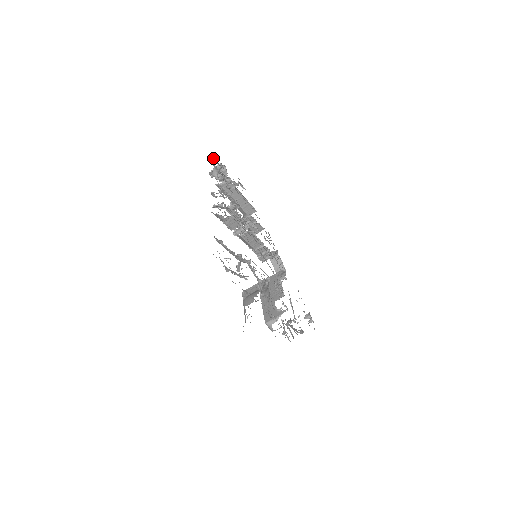
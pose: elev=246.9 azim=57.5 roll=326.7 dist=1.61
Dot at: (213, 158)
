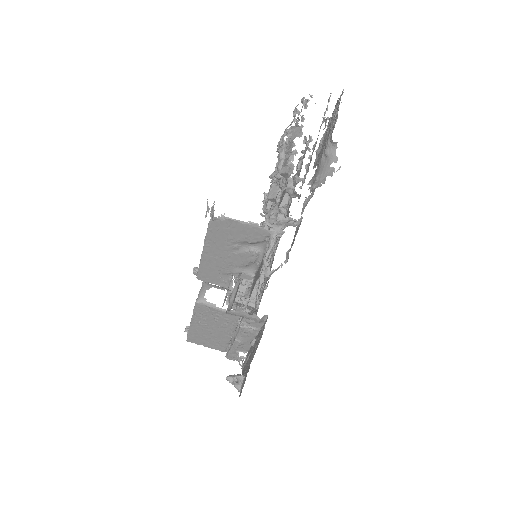
Dot at: occluded
